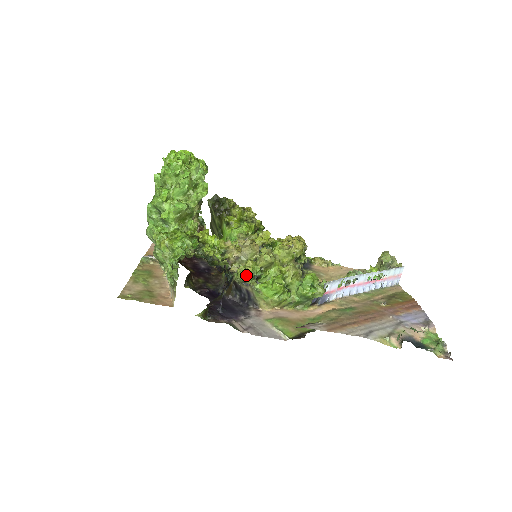
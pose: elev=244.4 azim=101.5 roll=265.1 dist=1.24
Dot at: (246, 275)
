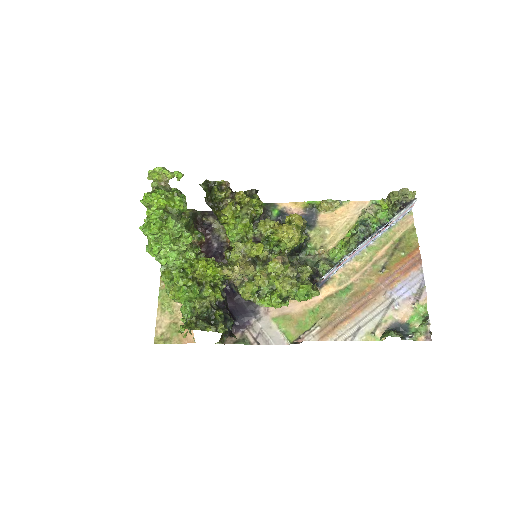
Dot at: (247, 298)
